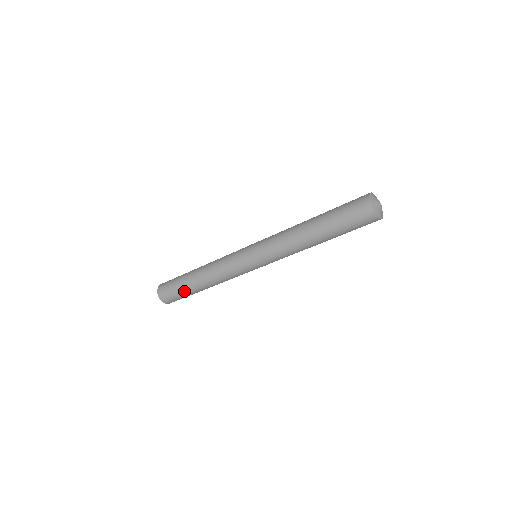
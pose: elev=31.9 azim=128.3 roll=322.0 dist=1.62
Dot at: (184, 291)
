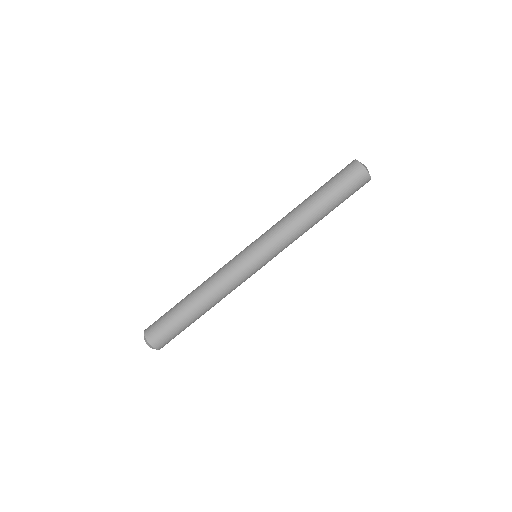
Dot at: (183, 324)
